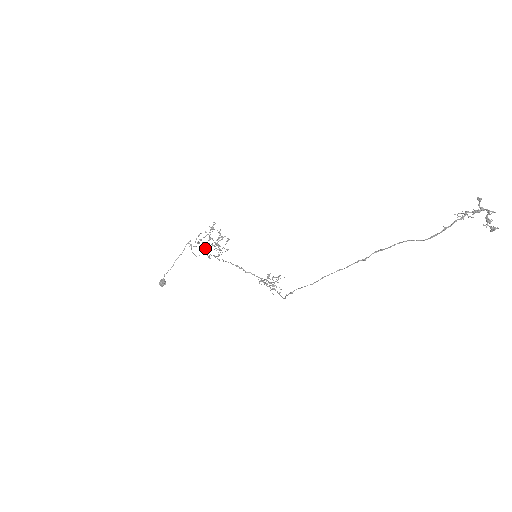
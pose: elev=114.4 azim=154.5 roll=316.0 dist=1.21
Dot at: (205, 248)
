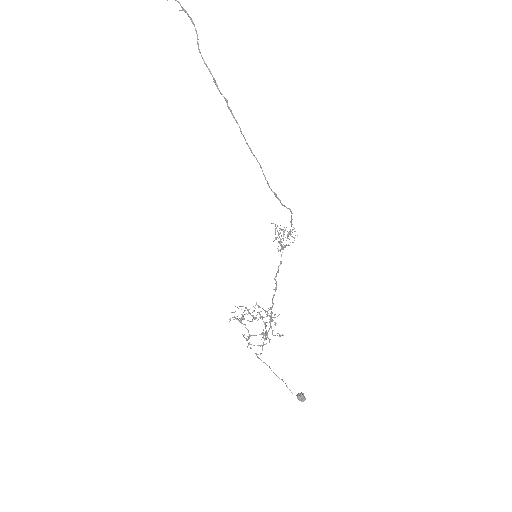
Dot at: (264, 335)
